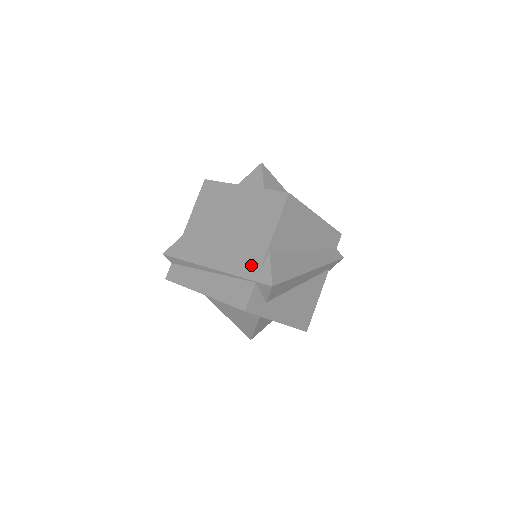
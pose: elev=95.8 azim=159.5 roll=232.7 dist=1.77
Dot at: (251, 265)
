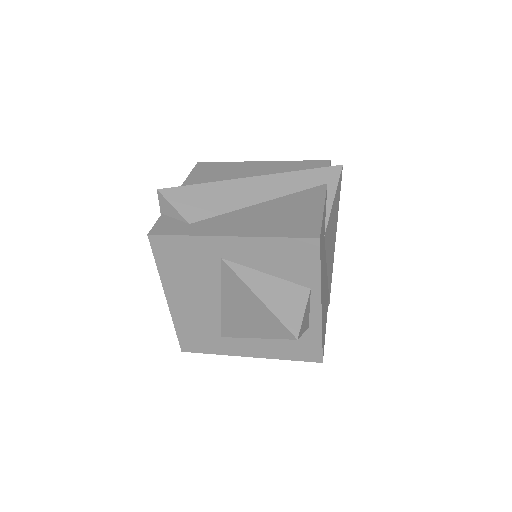
Dot at: occluded
